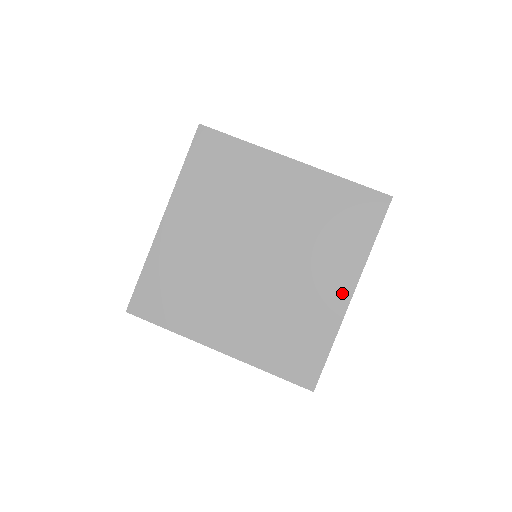
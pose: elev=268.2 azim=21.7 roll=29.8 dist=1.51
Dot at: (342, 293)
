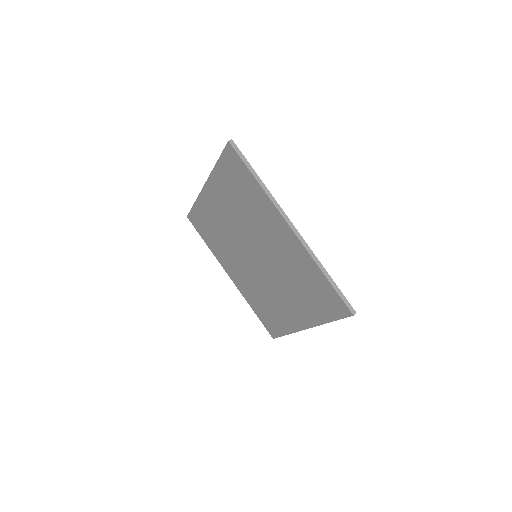
Dot at: (287, 233)
